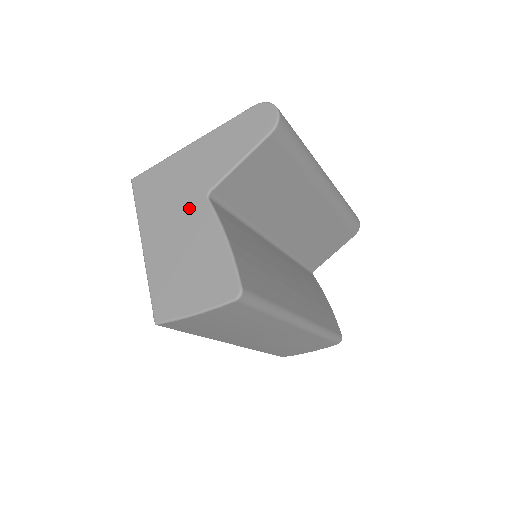
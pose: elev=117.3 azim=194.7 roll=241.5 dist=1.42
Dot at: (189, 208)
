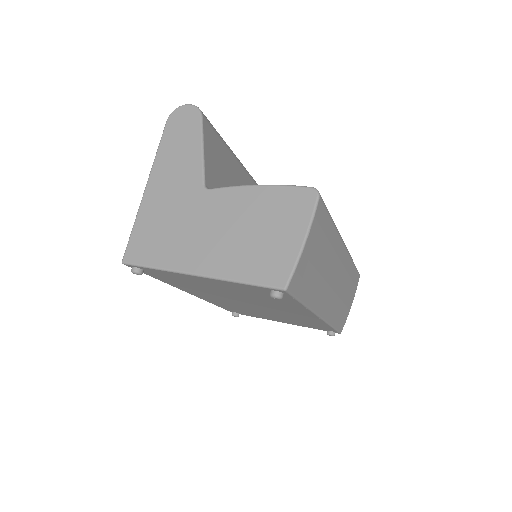
Dot at: (202, 210)
